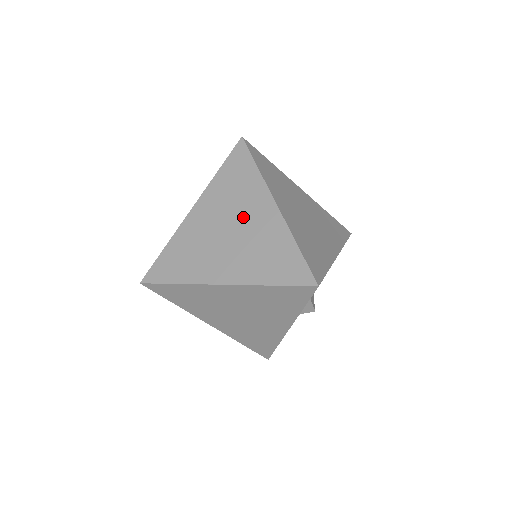
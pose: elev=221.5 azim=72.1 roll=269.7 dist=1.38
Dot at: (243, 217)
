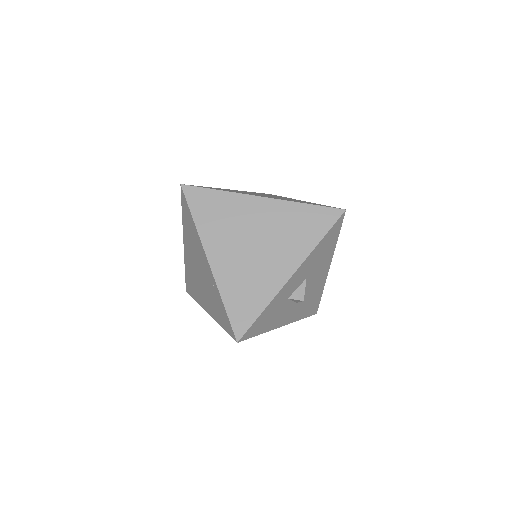
Dot at: occluded
